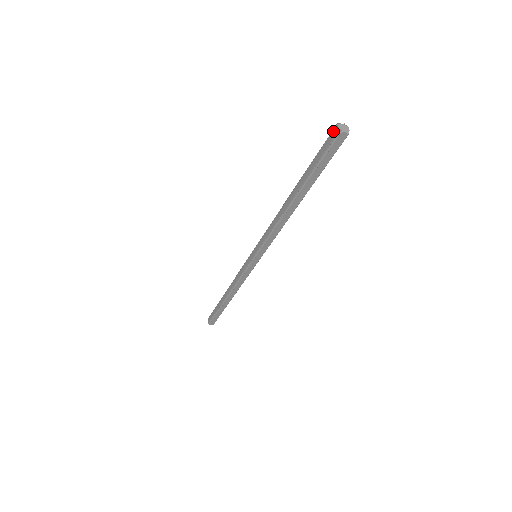
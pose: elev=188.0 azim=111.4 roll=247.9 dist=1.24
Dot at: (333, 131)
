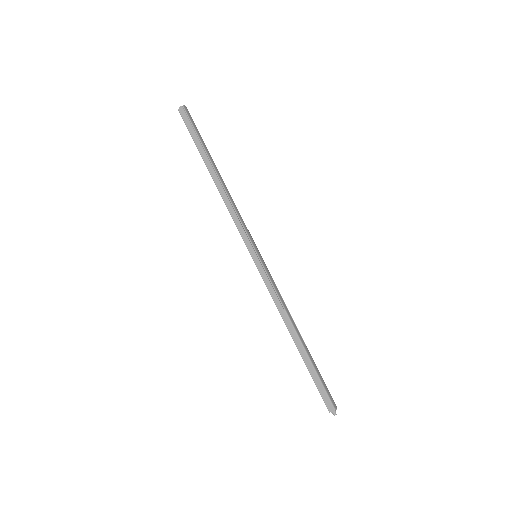
Dot at: occluded
